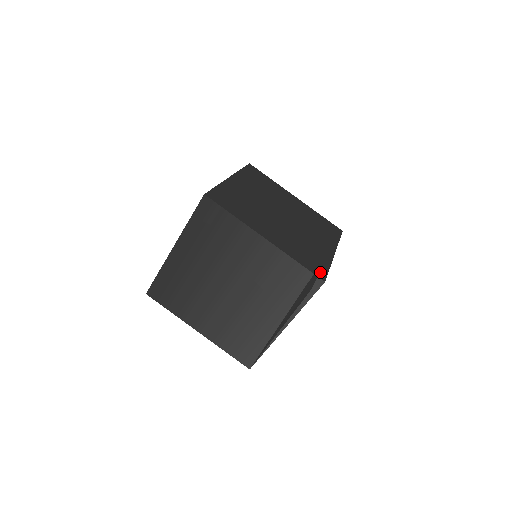
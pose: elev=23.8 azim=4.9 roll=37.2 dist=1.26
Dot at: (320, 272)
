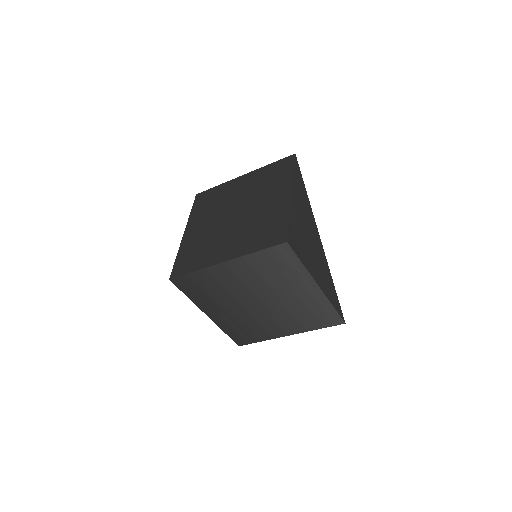
Dot at: (280, 236)
